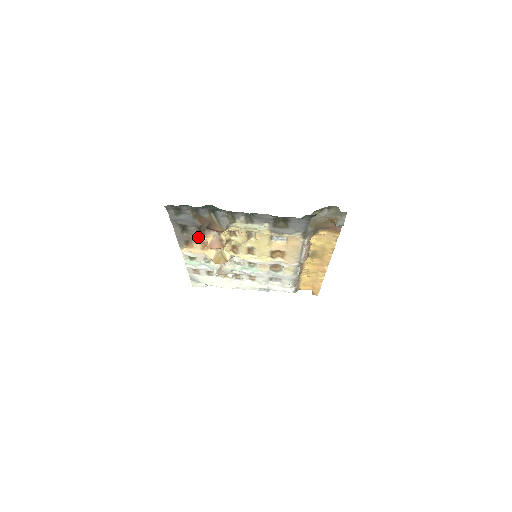
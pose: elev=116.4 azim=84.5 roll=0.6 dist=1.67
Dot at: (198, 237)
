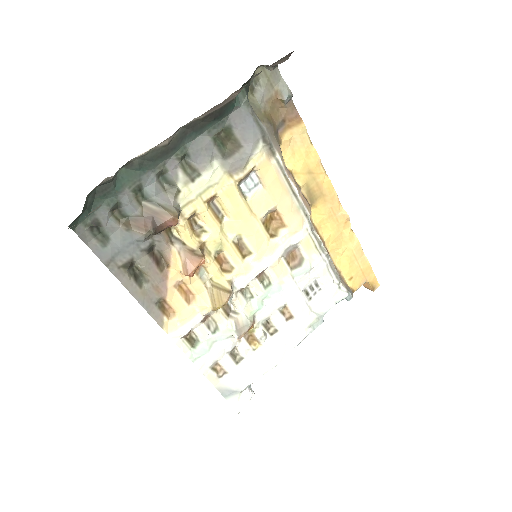
Dot at: (164, 278)
